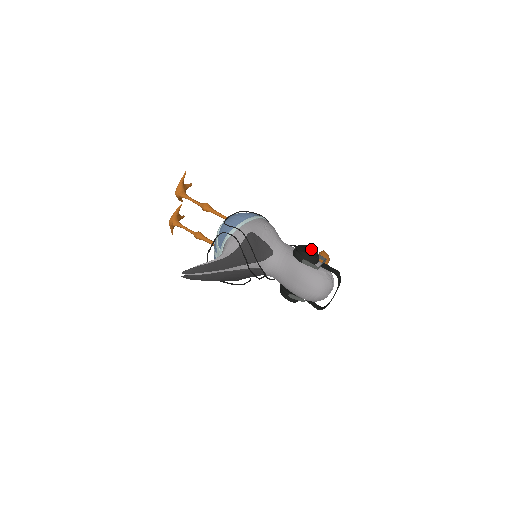
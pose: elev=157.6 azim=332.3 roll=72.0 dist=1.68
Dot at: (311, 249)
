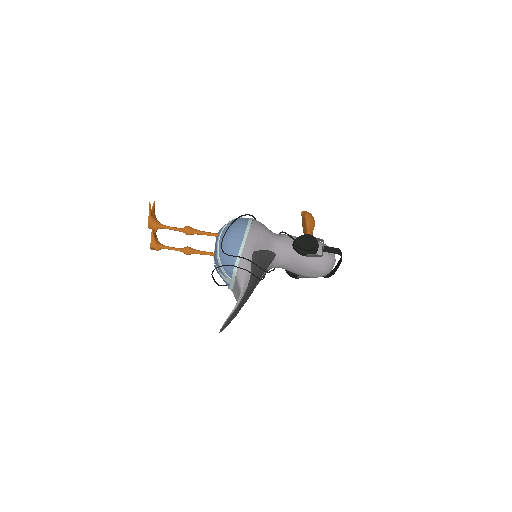
Dot at: (310, 240)
